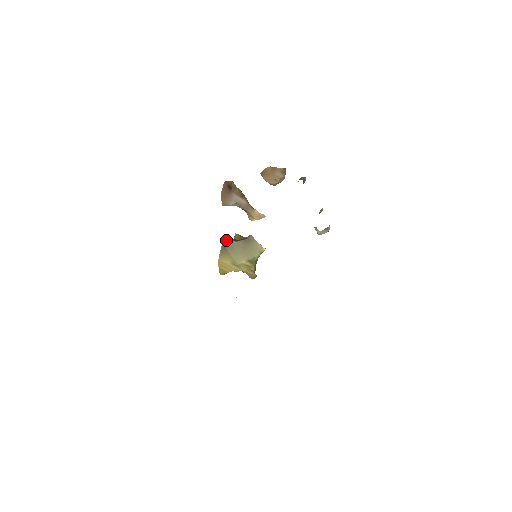
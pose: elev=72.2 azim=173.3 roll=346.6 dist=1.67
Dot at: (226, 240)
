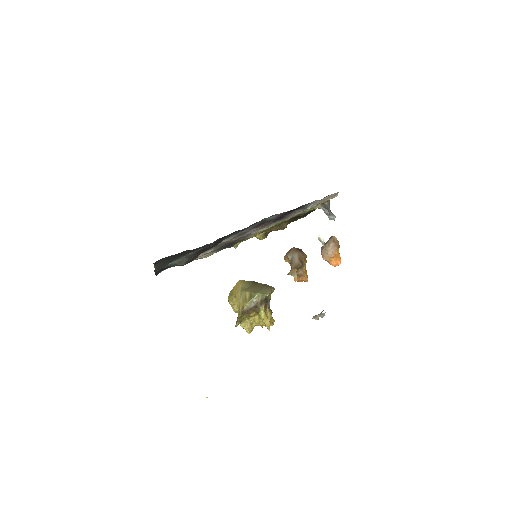
Dot at: occluded
